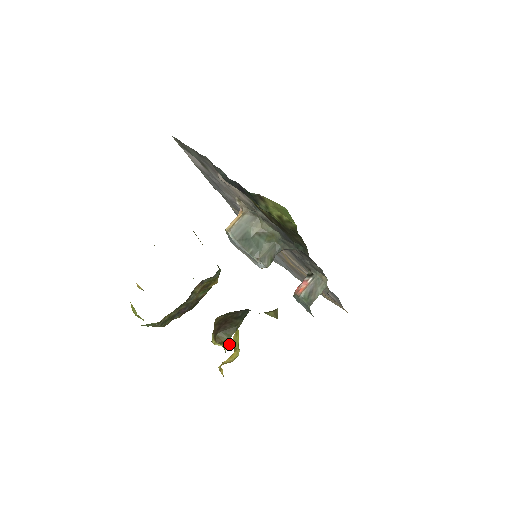
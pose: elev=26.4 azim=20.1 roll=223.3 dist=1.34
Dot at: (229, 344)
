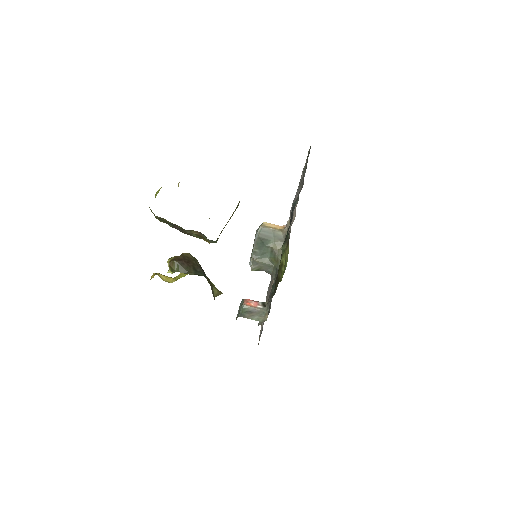
Dot at: occluded
